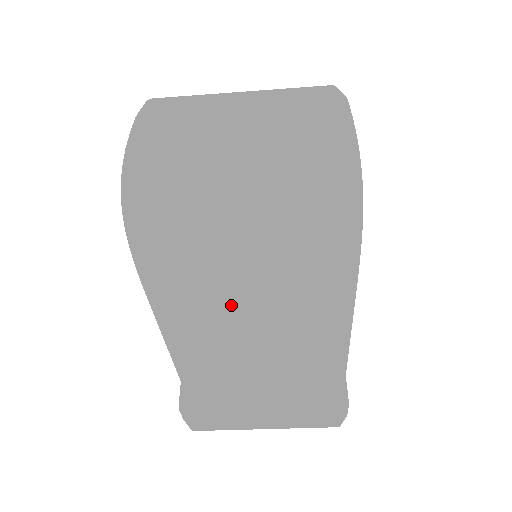
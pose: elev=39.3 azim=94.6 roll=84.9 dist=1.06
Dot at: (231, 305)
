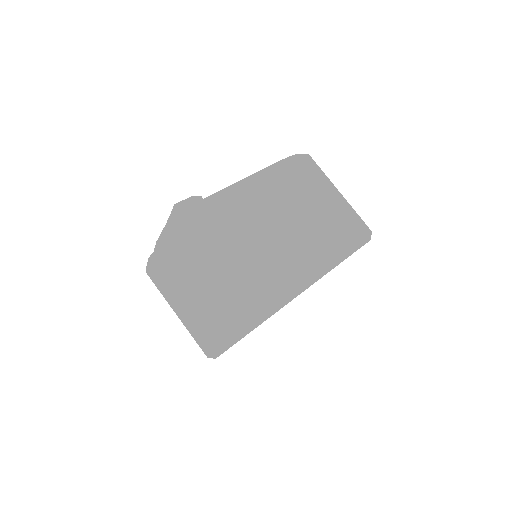
Dot at: (298, 203)
